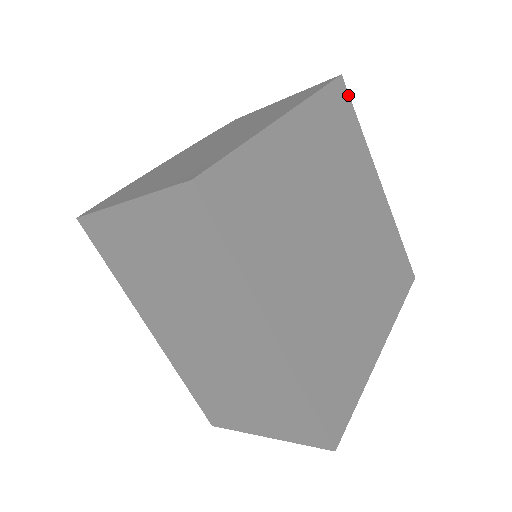
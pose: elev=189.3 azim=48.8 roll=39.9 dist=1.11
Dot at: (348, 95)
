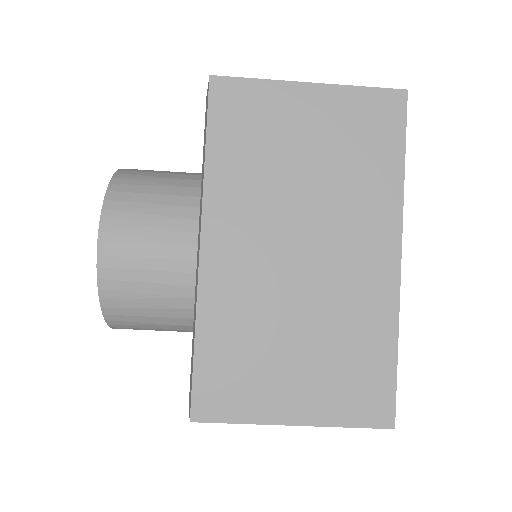
Dot at: occluded
